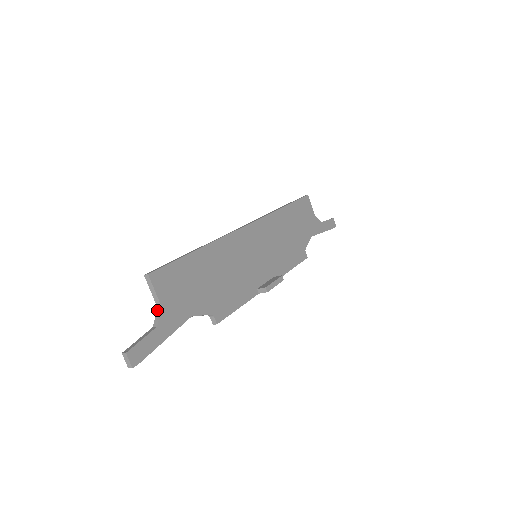
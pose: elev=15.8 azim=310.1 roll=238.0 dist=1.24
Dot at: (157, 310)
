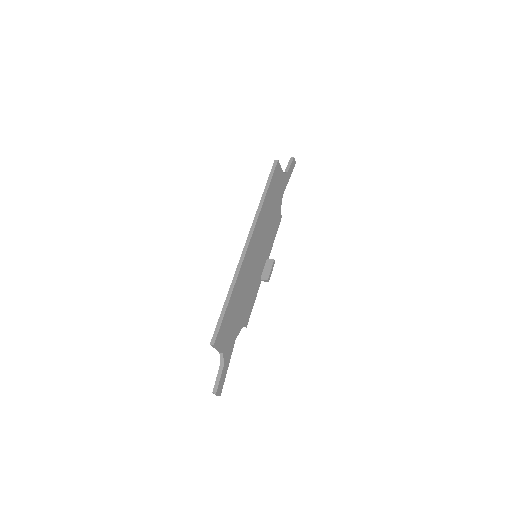
Dot at: (220, 354)
